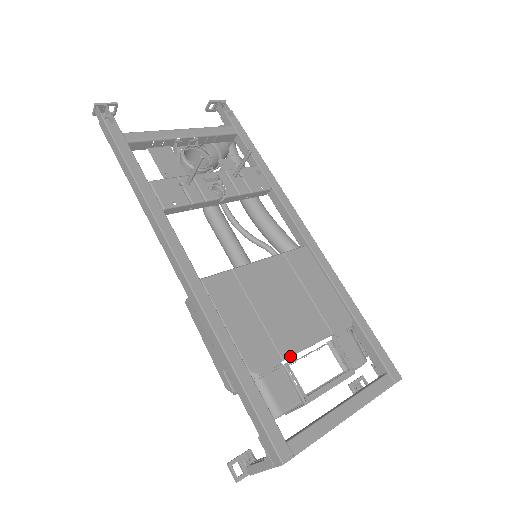
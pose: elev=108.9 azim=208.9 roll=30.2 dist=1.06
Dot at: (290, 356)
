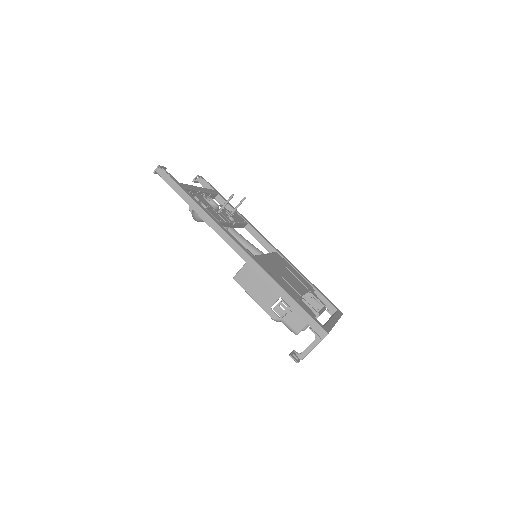
Dot at: (302, 295)
